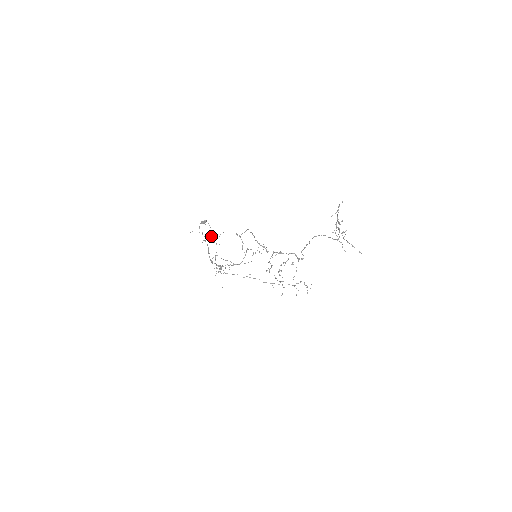
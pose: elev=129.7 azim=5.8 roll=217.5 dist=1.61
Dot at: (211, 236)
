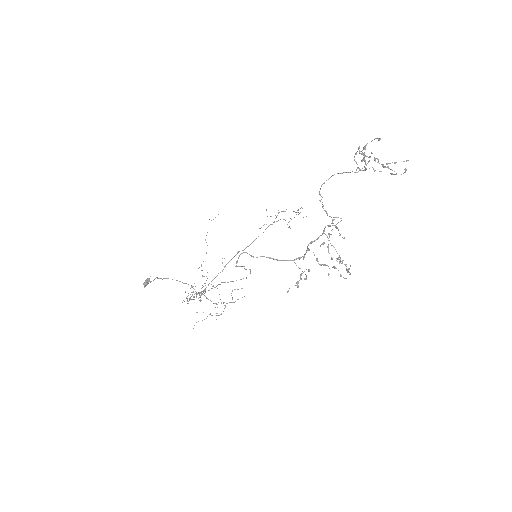
Dot at: occluded
